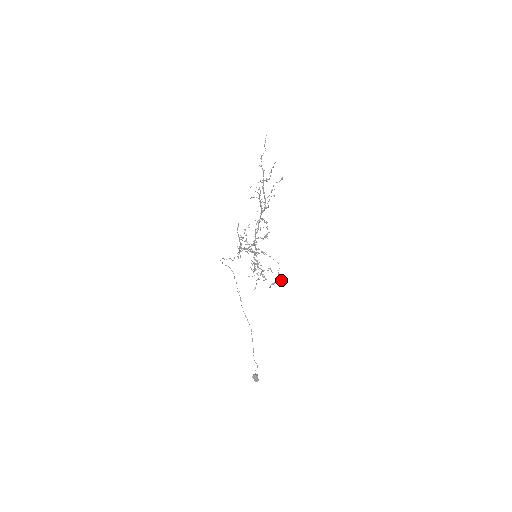
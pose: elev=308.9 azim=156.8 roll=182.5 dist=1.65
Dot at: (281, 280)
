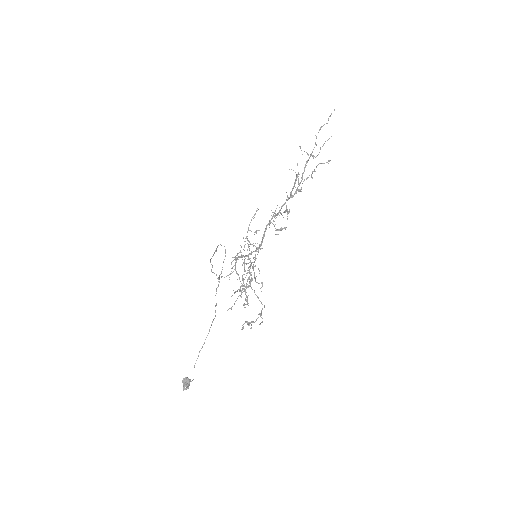
Dot at: (260, 323)
